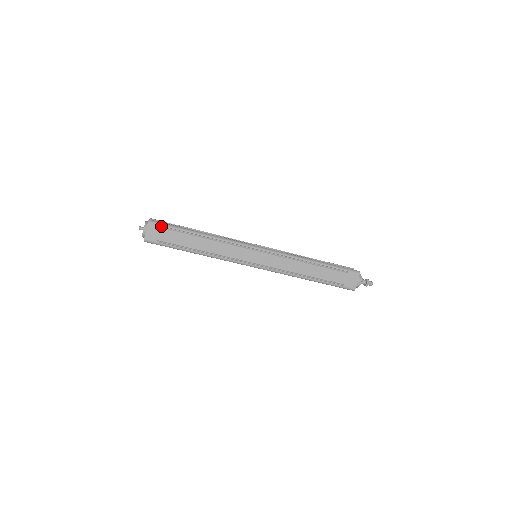
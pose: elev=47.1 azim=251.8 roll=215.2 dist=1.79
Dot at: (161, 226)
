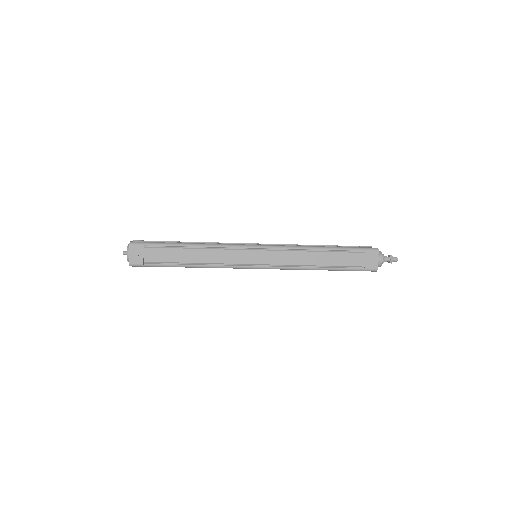
Dot at: (144, 246)
